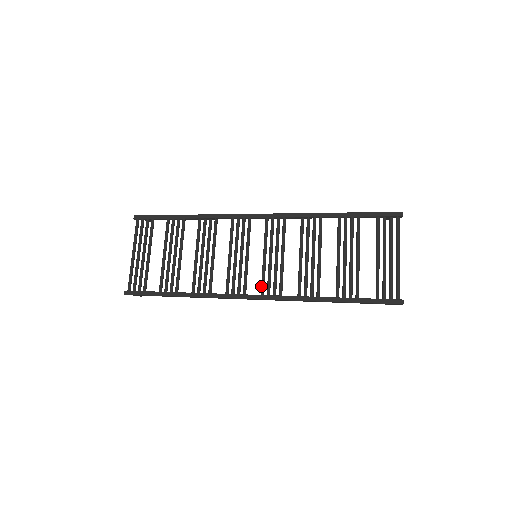
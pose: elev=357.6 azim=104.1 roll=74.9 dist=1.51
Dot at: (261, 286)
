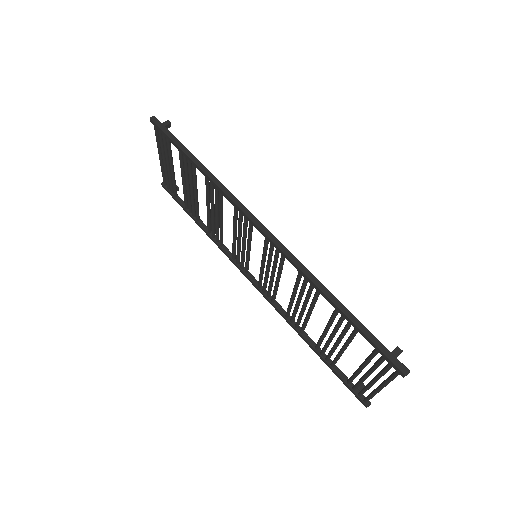
Dot at: (258, 281)
